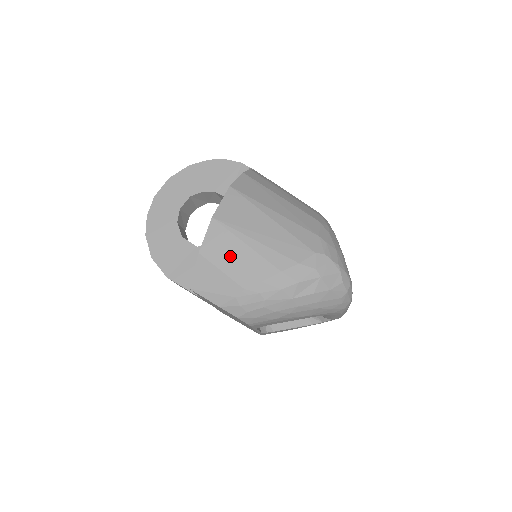
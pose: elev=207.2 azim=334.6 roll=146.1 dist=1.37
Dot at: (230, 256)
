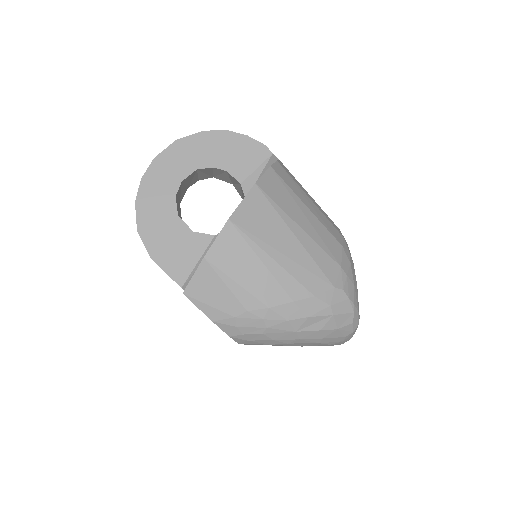
Dot at: (240, 270)
